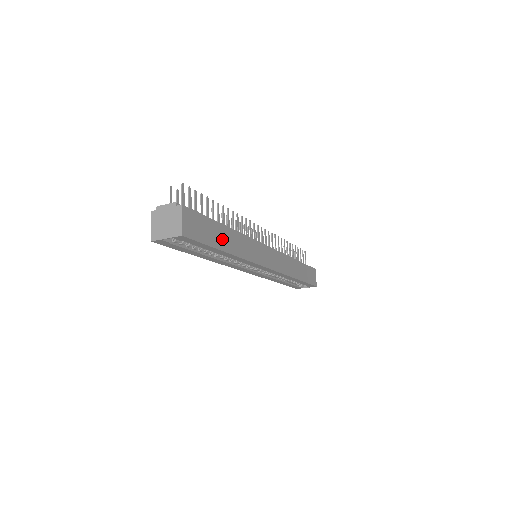
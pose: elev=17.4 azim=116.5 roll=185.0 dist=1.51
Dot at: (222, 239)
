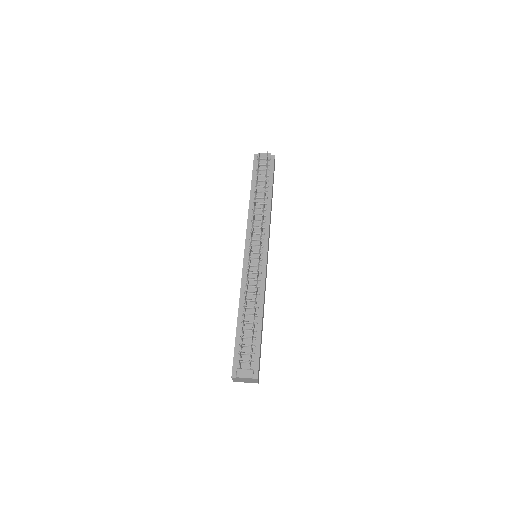
Dot at: occluded
